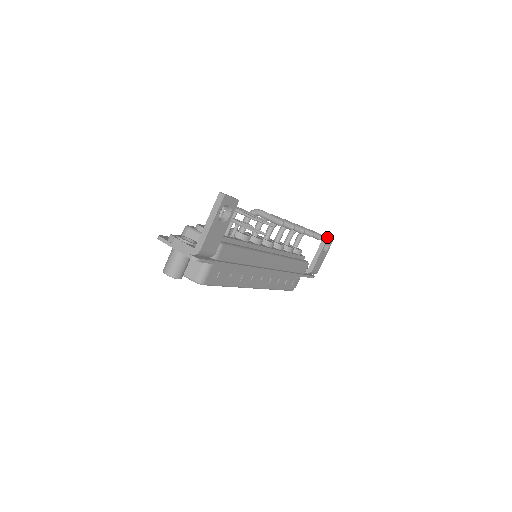
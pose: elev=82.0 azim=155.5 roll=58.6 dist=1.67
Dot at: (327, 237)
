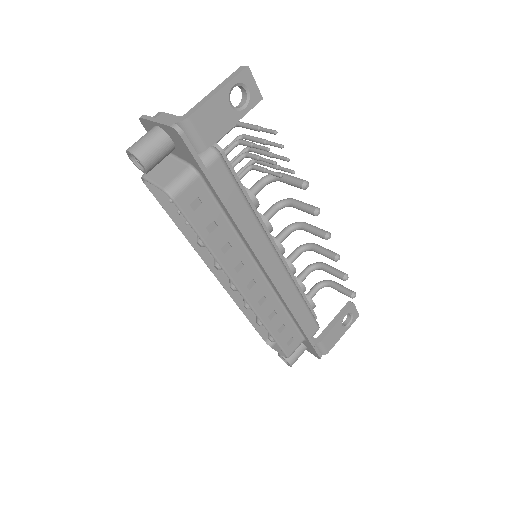
Dot at: (353, 291)
